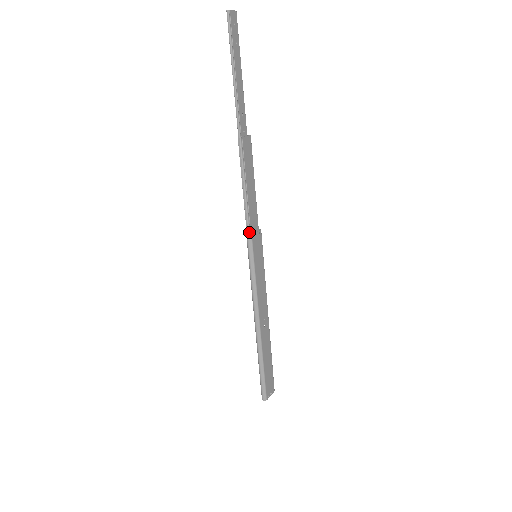
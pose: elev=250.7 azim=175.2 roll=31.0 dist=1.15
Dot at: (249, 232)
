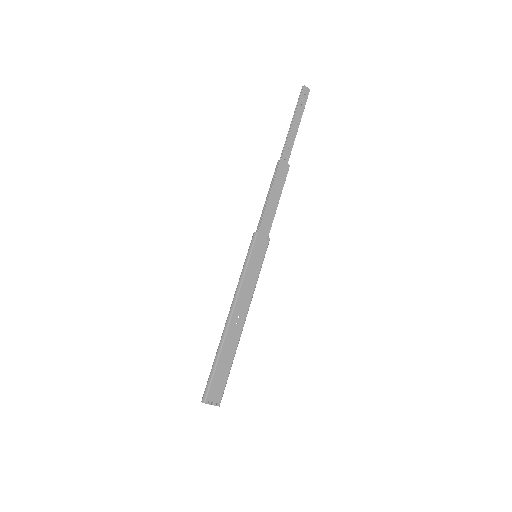
Dot at: (257, 231)
